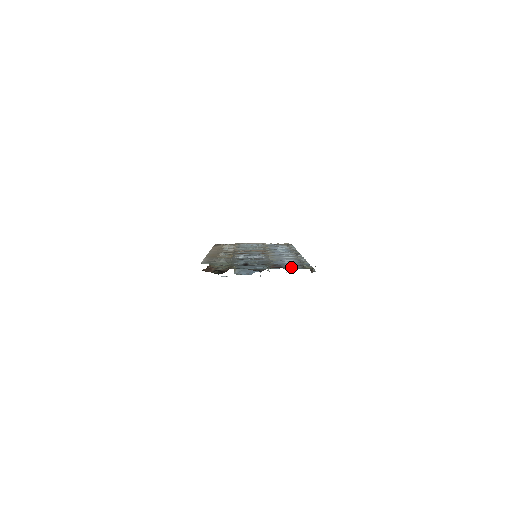
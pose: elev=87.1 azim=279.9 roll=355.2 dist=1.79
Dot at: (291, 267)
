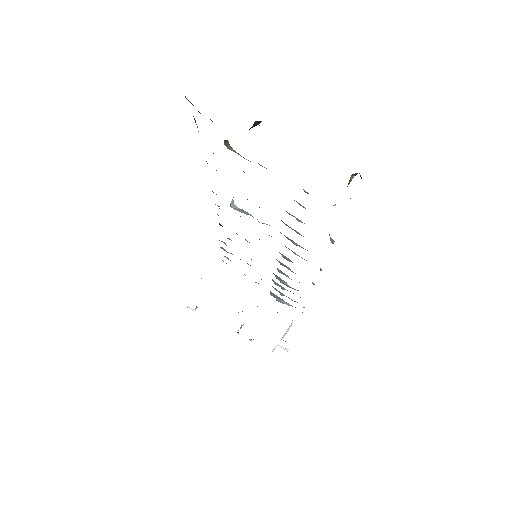
Dot at: occluded
